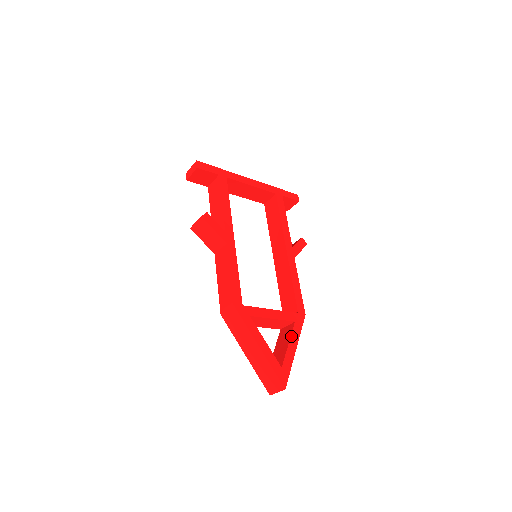
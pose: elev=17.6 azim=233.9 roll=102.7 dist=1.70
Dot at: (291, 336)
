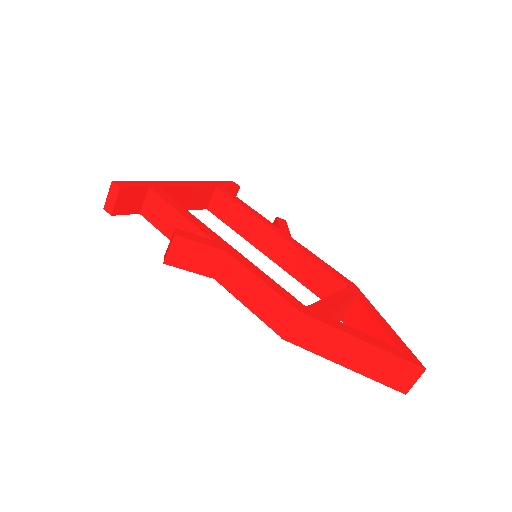
Dot at: (370, 312)
